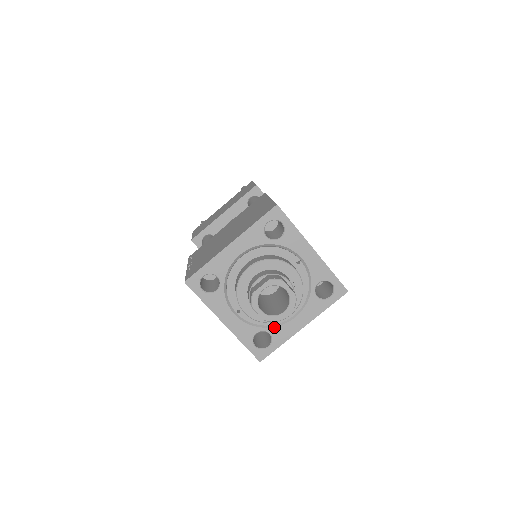
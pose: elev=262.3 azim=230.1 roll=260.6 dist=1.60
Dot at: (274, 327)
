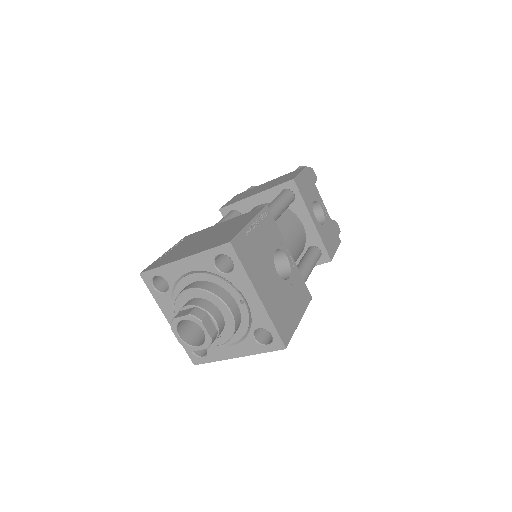
Dot at: occluded
